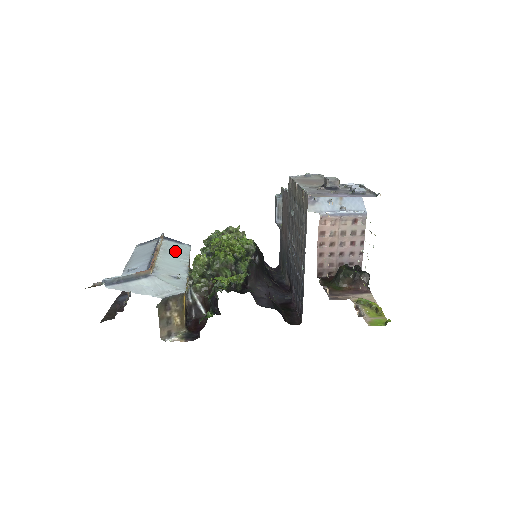
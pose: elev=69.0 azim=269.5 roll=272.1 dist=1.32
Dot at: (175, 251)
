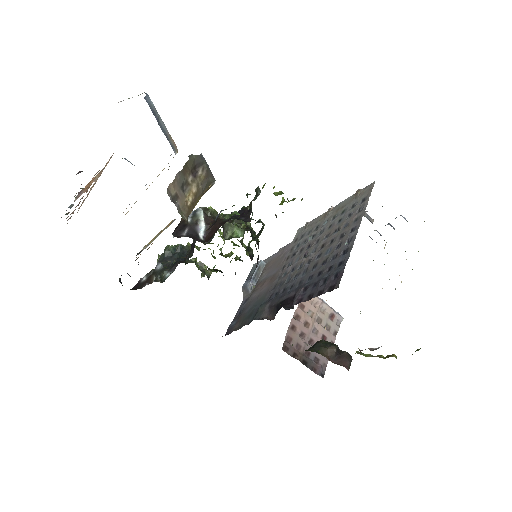
Dot at: occluded
